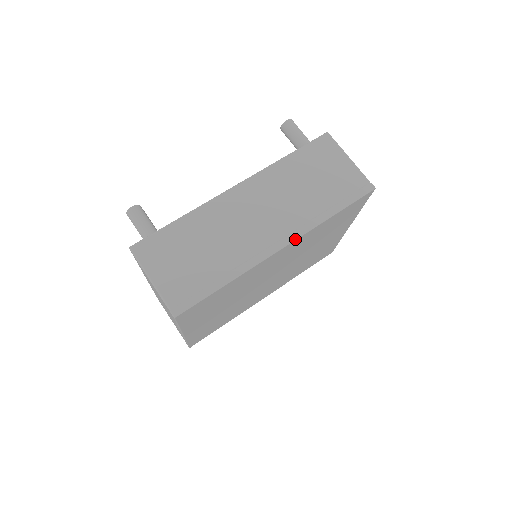
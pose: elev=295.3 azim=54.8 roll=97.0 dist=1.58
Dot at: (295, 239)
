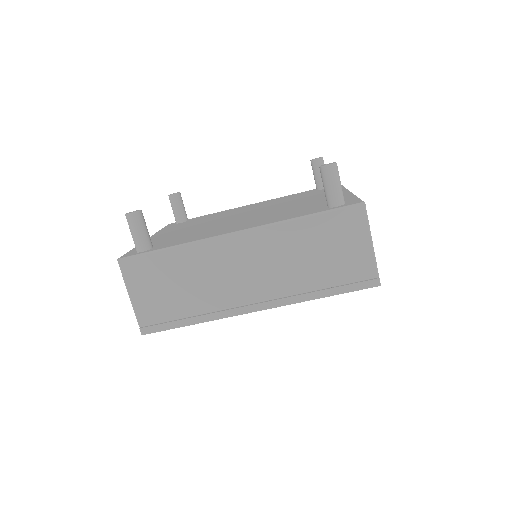
Dot at: (273, 307)
